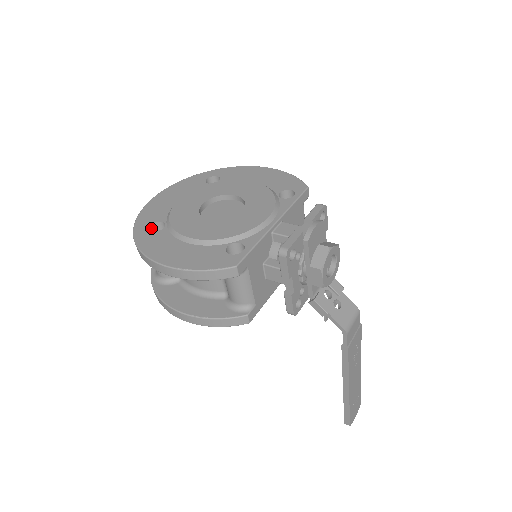
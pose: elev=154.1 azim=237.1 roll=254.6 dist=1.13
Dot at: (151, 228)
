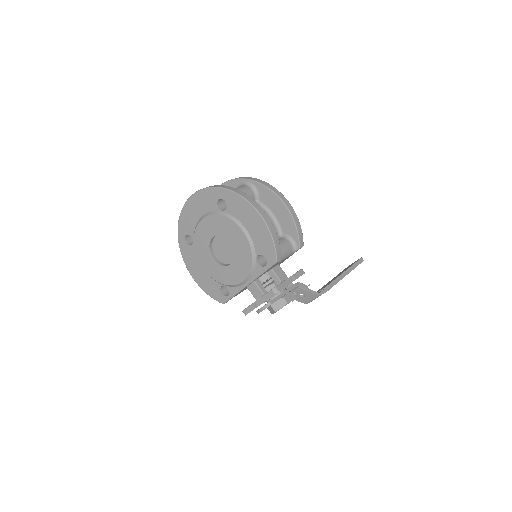
Dot at: (187, 235)
